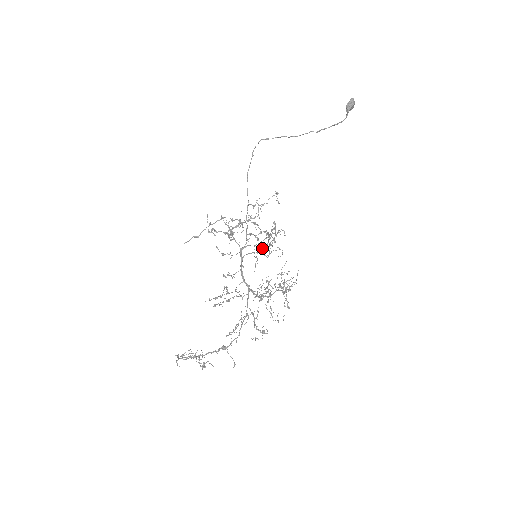
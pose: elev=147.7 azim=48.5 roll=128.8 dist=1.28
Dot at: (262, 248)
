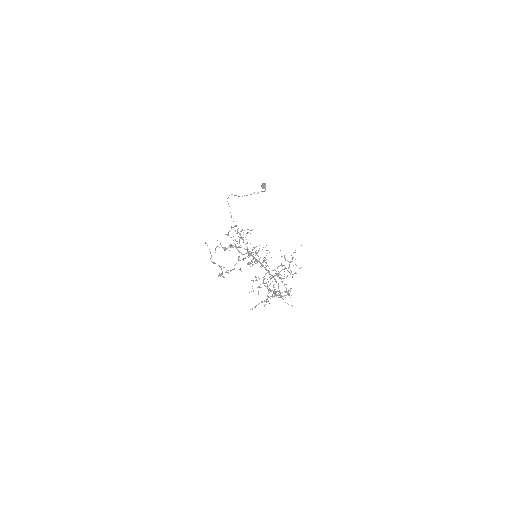
Dot at: (258, 250)
